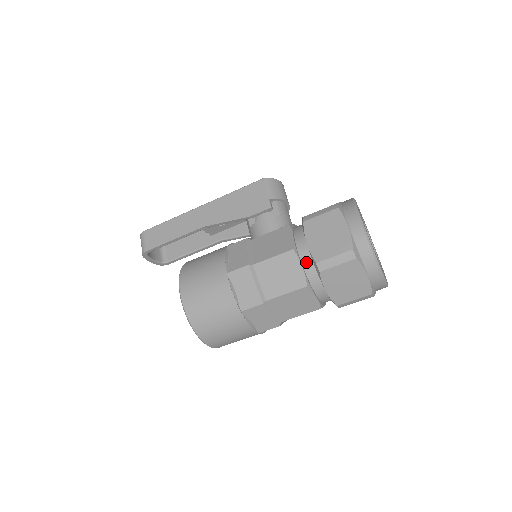
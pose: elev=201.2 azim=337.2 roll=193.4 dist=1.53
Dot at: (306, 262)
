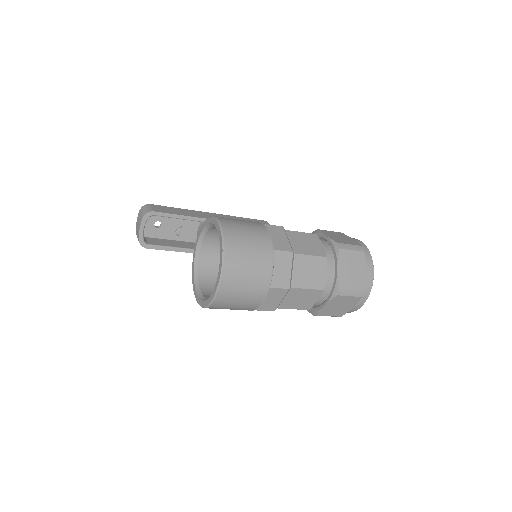
Dot at: (324, 246)
